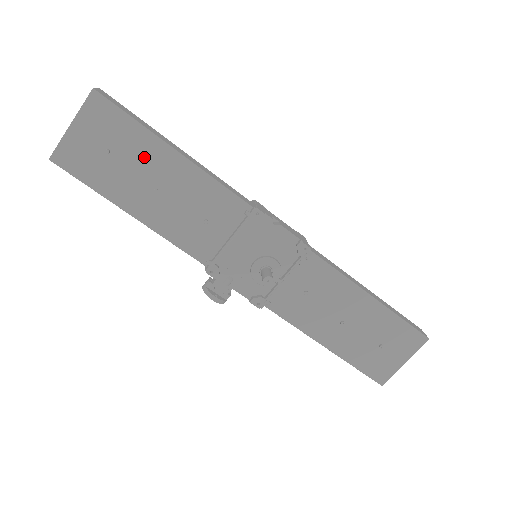
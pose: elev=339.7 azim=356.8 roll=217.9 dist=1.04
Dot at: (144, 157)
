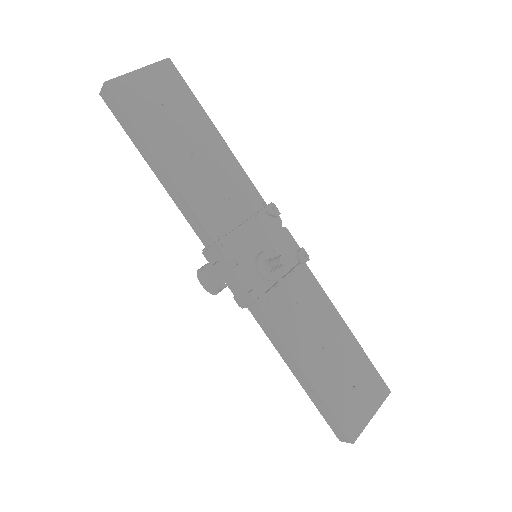
Dot at: (191, 123)
